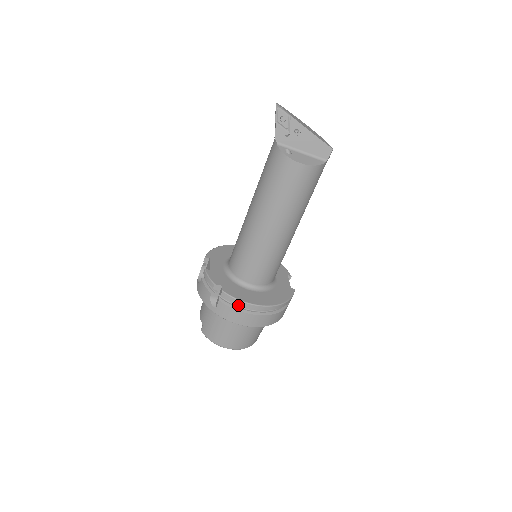
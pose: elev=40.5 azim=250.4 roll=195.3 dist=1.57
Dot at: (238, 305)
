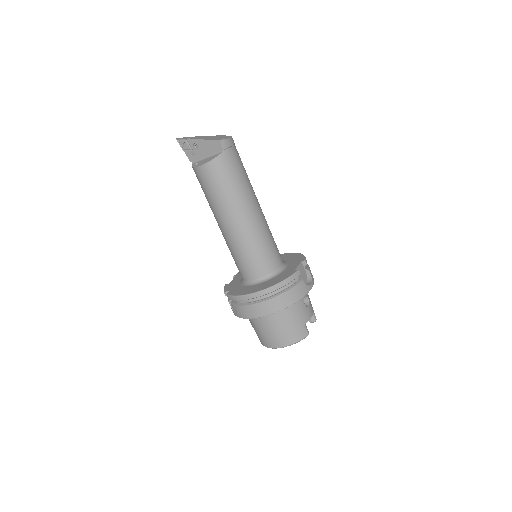
Dot at: (241, 301)
